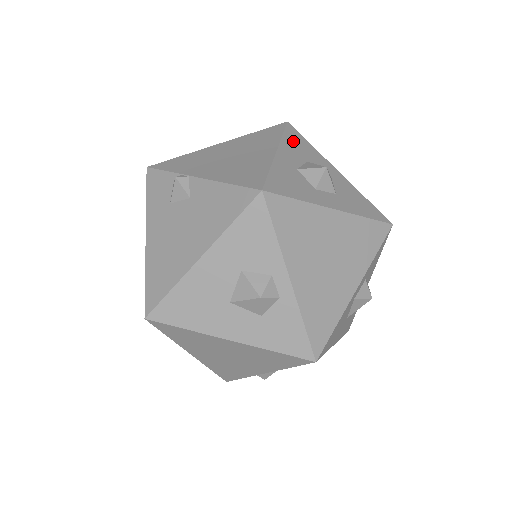
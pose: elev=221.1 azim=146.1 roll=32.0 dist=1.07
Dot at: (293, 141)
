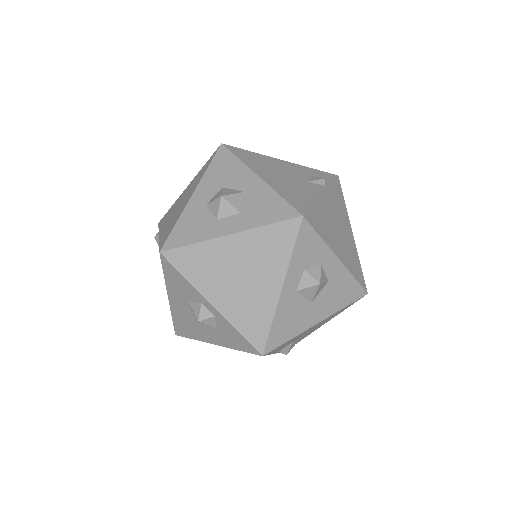
Dot at: (217, 168)
